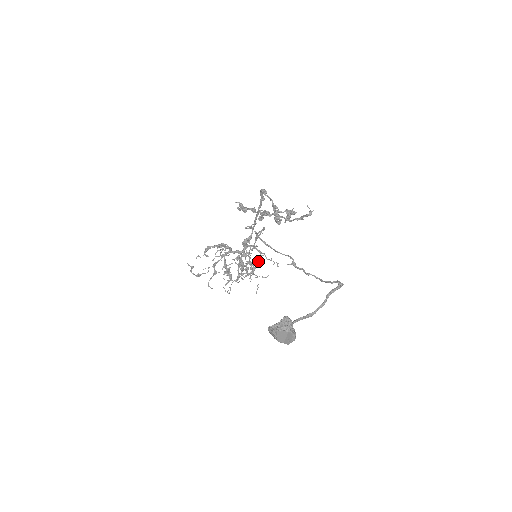
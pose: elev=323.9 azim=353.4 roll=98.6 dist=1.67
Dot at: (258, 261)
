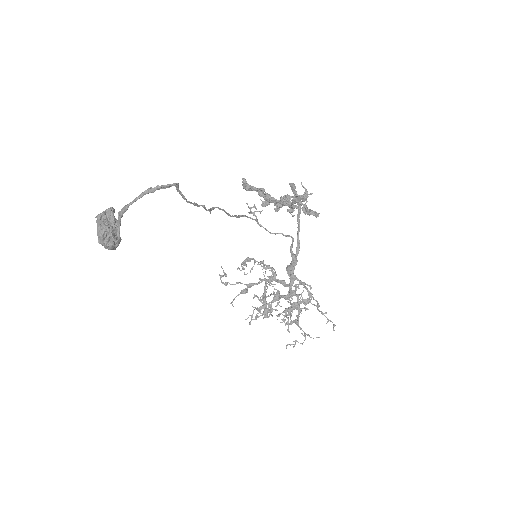
Dot at: occluded
